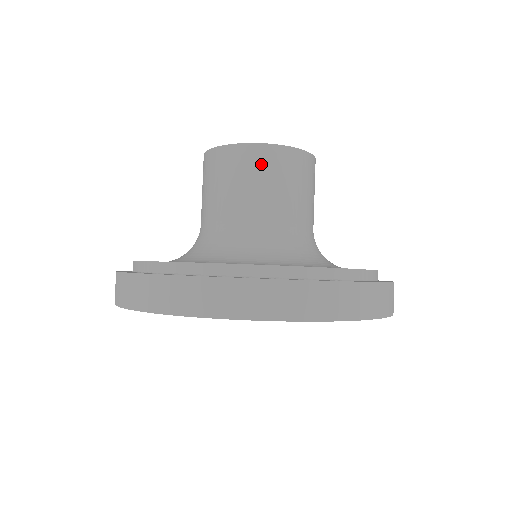
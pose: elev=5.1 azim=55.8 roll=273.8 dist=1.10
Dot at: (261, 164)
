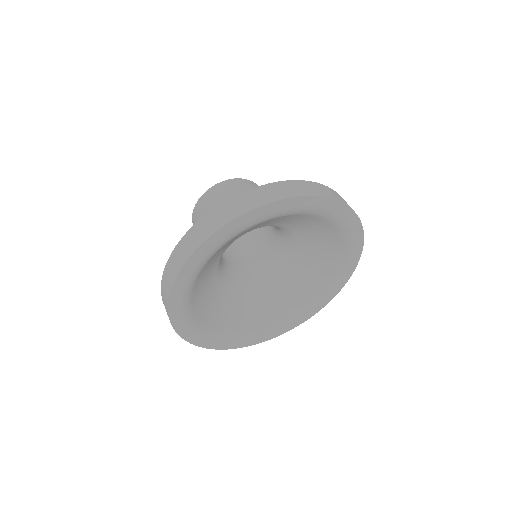
Dot at: (236, 187)
